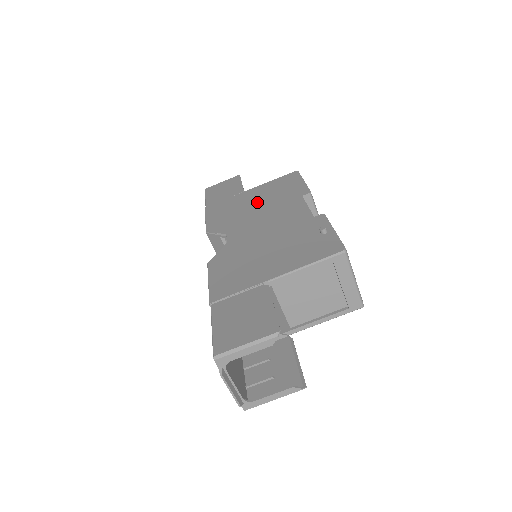
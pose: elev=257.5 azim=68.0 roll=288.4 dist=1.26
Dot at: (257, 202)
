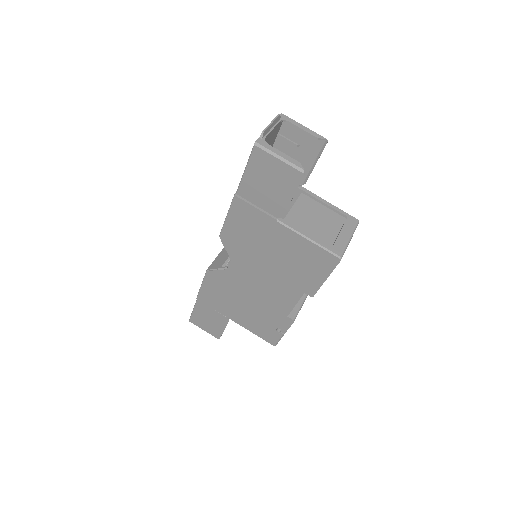
Dot at: occluded
